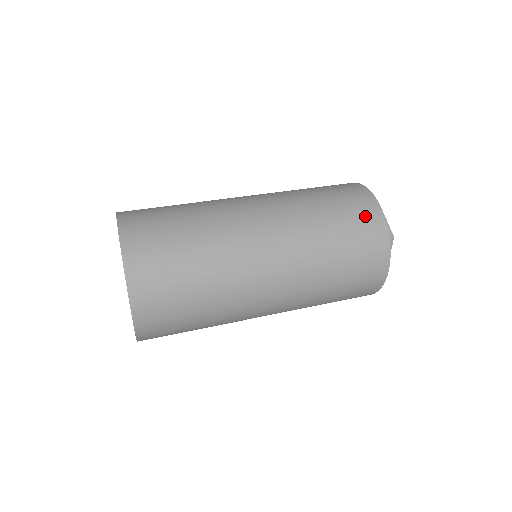
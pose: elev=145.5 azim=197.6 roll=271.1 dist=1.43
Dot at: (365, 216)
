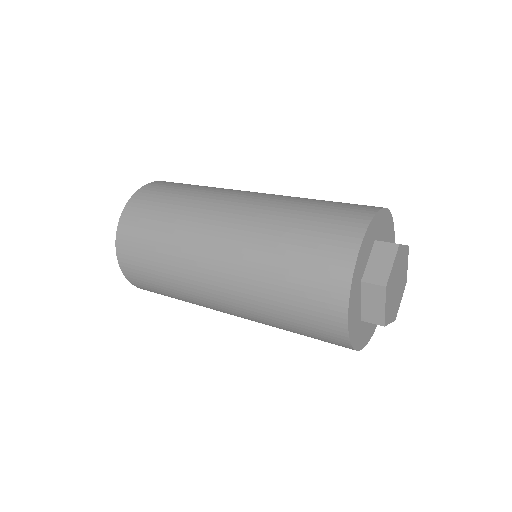
Dot at: (323, 321)
